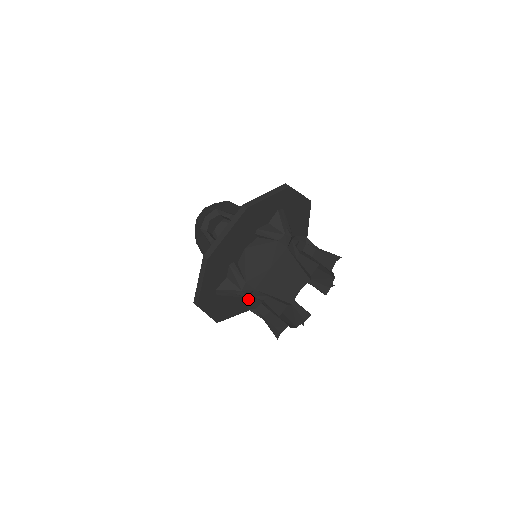
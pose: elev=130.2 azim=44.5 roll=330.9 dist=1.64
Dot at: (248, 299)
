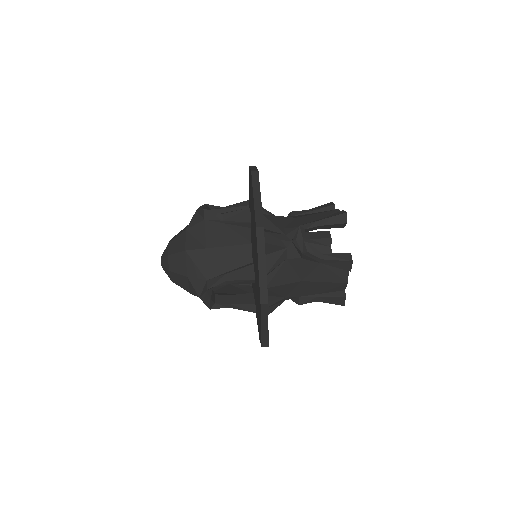
Dot at: (297, 303)
